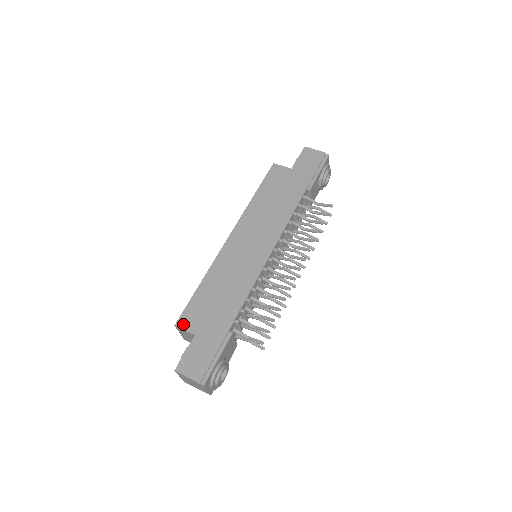
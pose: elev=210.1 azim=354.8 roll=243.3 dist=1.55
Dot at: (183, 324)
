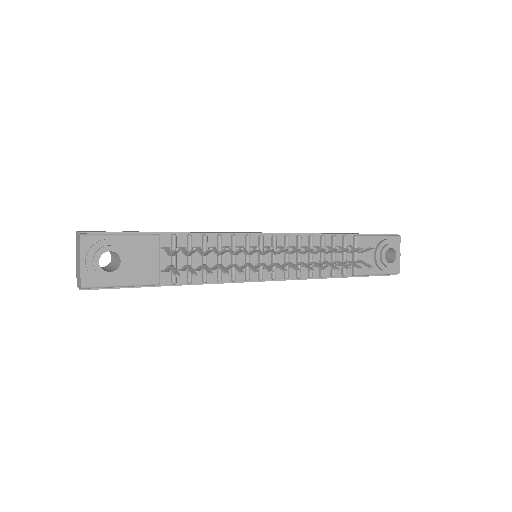
Dot at: (129, 231)
